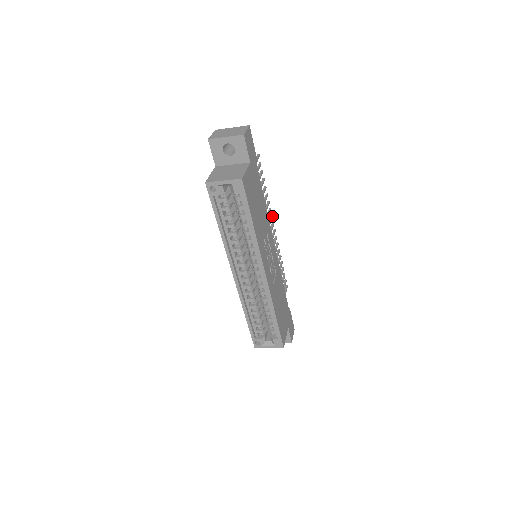
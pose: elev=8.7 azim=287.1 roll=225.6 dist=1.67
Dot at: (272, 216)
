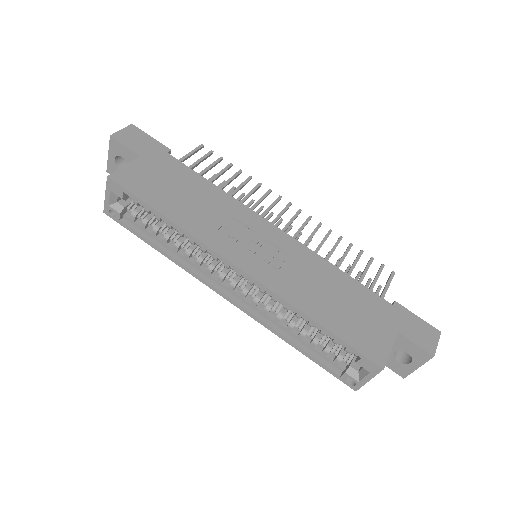
Dot at: (279, 197)
